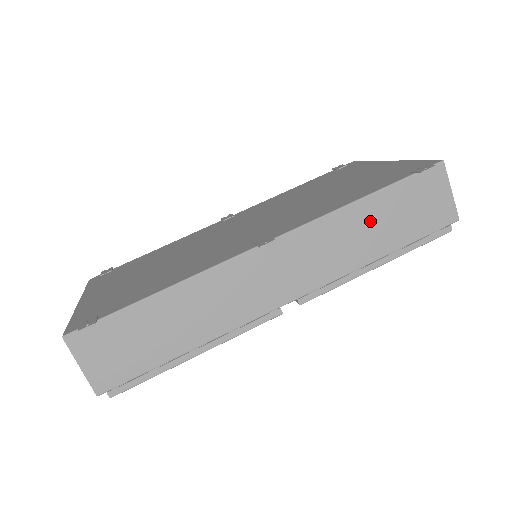
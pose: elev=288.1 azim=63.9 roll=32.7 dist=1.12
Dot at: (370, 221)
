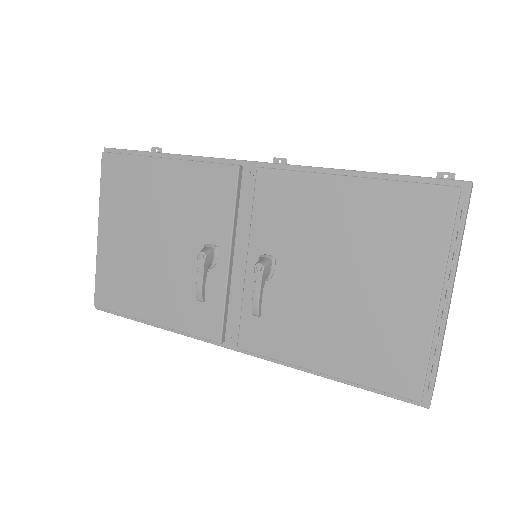
Dot at: occluded
